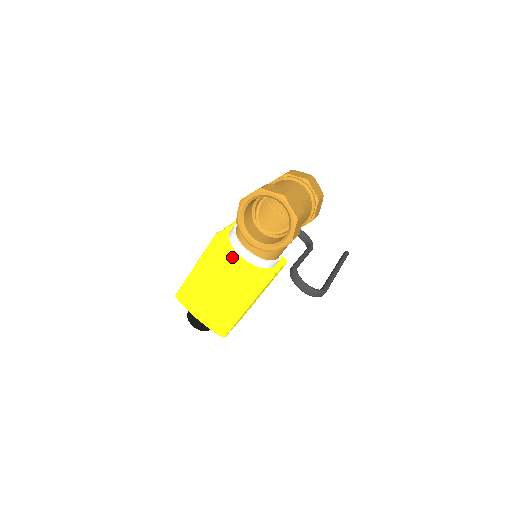
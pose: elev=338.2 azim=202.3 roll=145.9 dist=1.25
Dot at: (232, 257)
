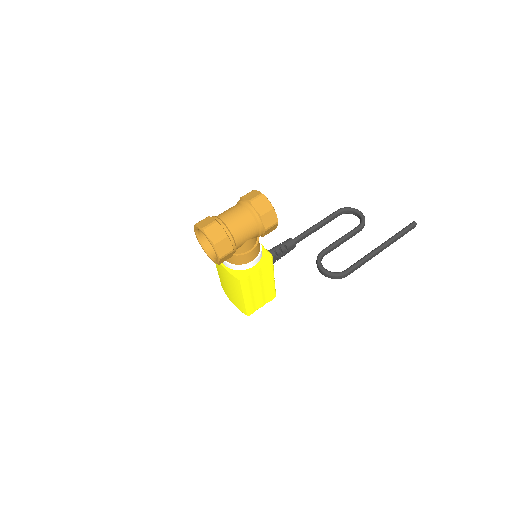
Dot at: (220, 264)
